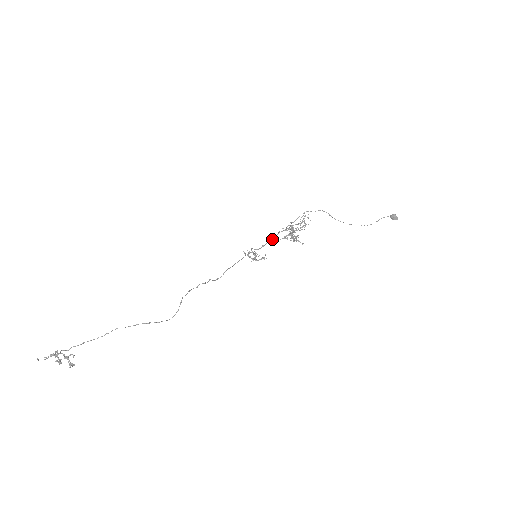
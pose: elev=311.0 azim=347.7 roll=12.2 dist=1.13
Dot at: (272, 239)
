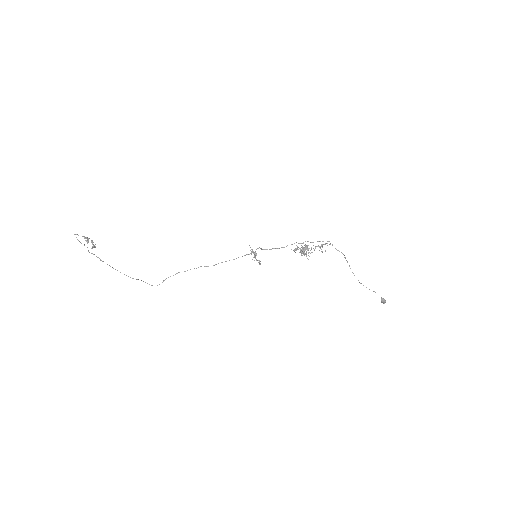
Dot at: (282, 247)
